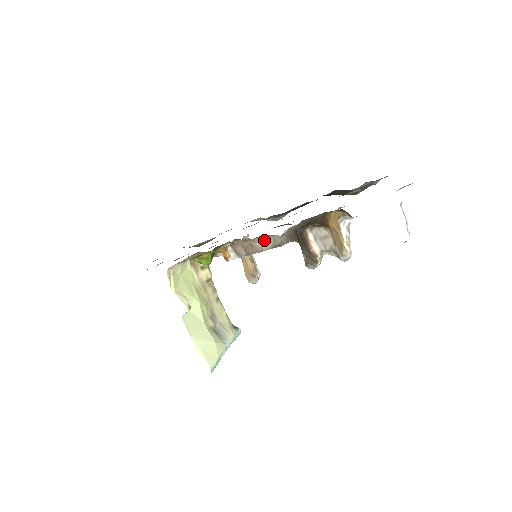
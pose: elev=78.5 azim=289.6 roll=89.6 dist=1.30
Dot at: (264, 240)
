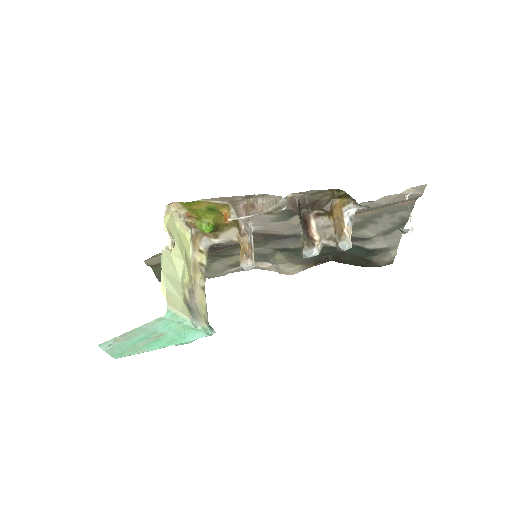
Dot at: (267, 202)
